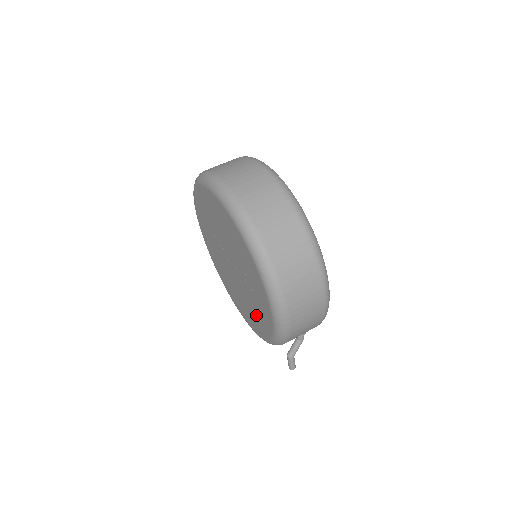
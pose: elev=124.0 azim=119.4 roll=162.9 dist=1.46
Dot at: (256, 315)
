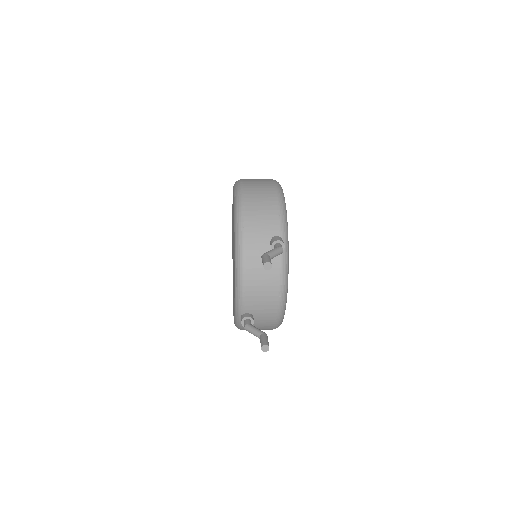
Dot at: occluded
